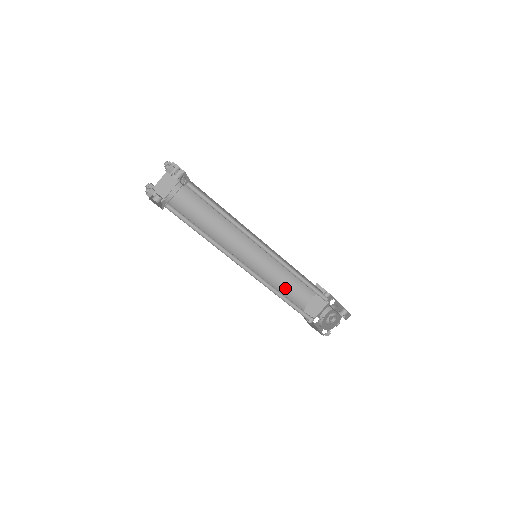
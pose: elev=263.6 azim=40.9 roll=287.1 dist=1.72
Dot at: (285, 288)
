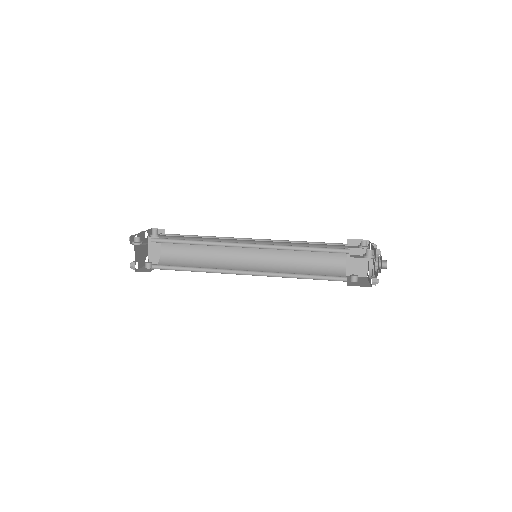
Dot at: (312, 265)
